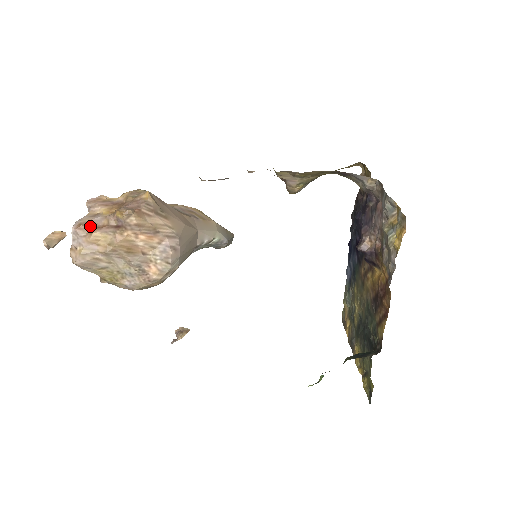
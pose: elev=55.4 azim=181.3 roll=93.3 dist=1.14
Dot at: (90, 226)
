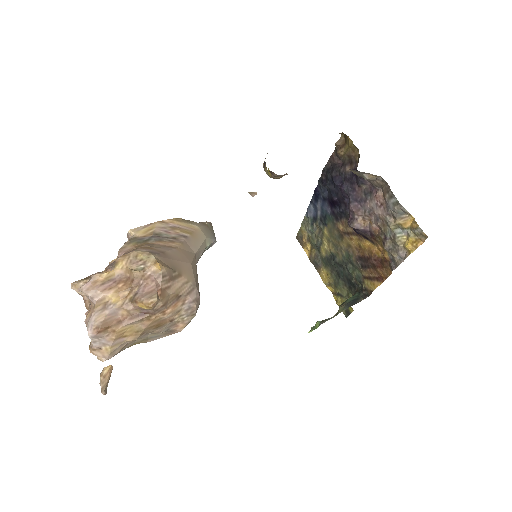
Dot at: (109, 324)
